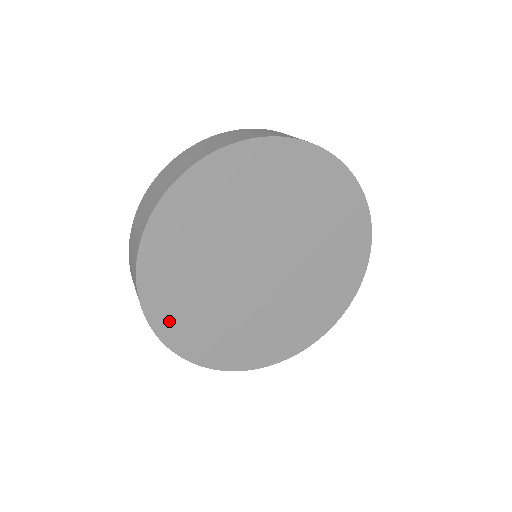
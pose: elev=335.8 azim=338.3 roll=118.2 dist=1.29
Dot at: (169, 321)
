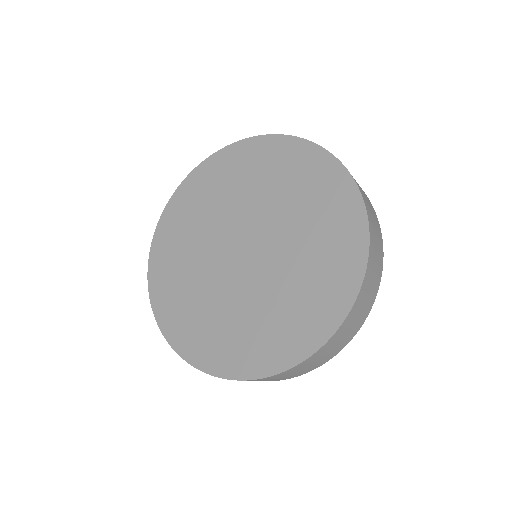
Dot at: (163, 244)
